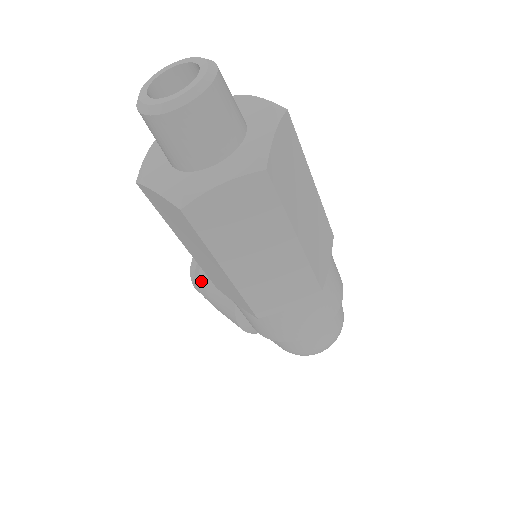
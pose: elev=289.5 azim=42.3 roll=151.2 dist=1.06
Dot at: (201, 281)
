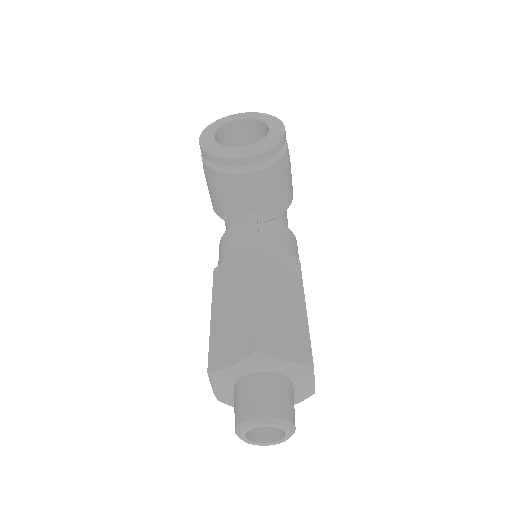
Dot at: (208, 172)
